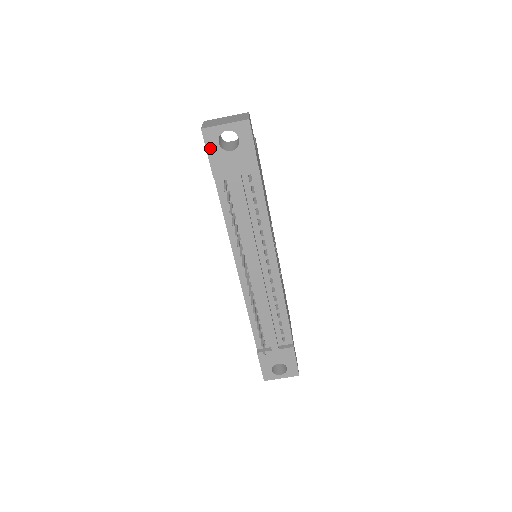
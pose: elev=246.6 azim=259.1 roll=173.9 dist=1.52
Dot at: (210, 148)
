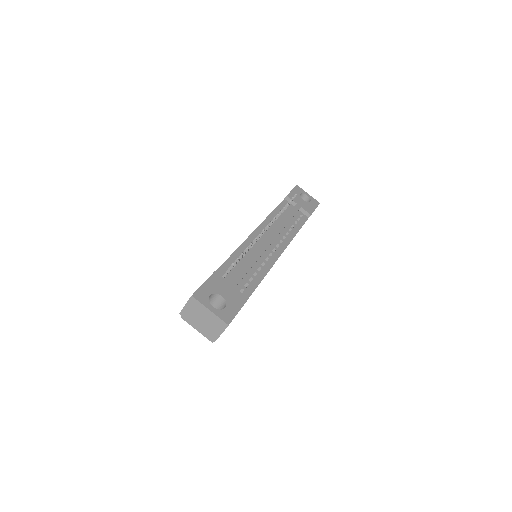
Dot at: (295, 191)
